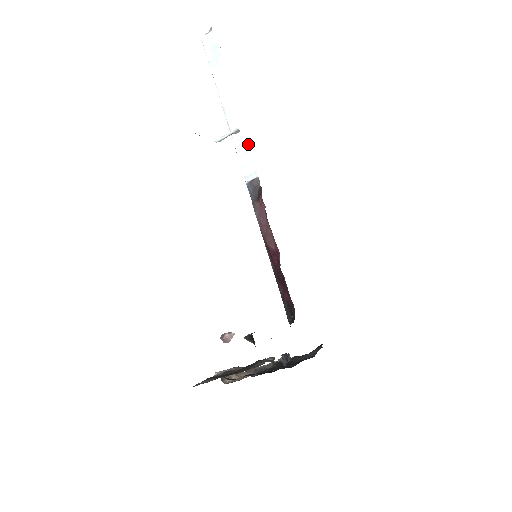
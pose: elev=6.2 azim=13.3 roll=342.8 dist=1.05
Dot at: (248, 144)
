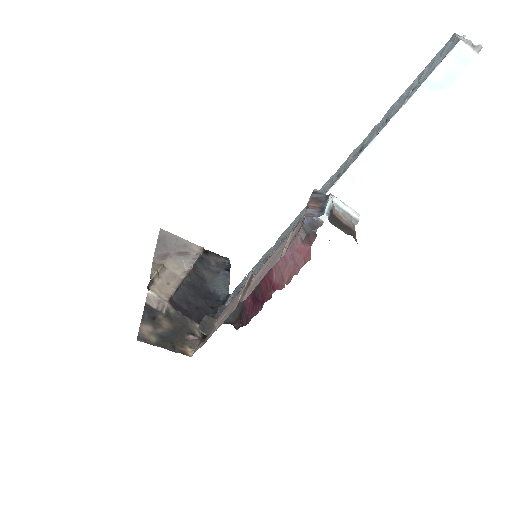
Dot at: occluded
